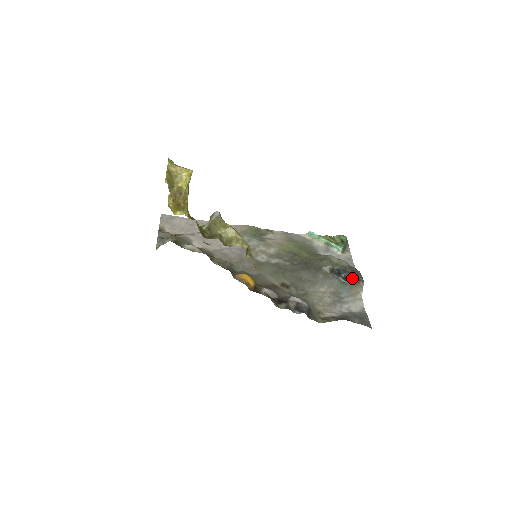
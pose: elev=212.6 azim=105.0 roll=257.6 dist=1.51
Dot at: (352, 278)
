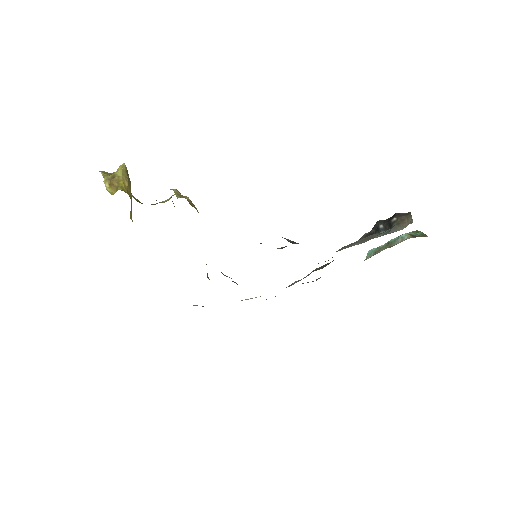
Dot at: (392, 219)
